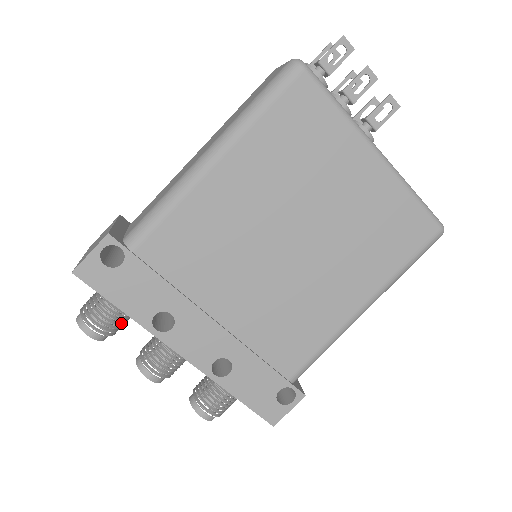
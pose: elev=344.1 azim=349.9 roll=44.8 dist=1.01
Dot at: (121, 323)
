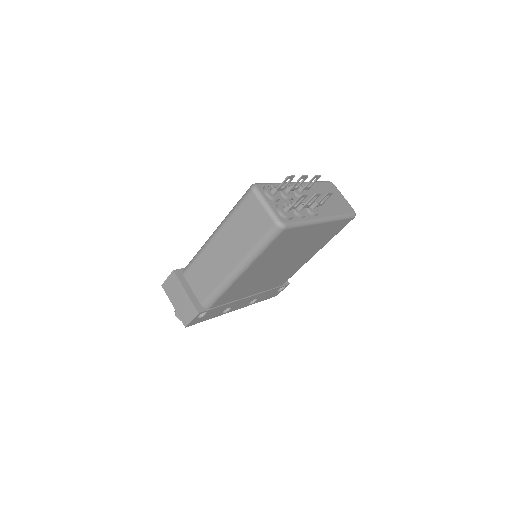
Dot at: occluded
